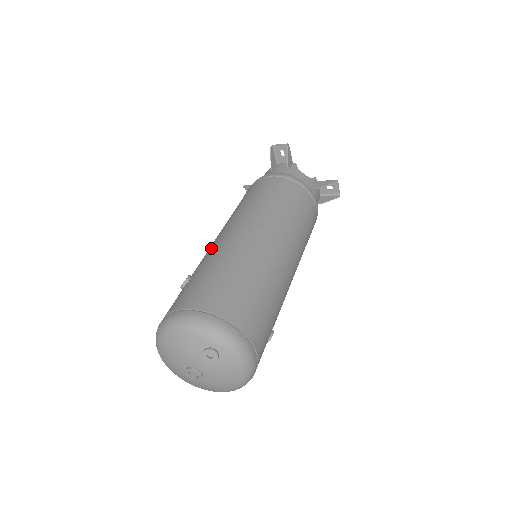
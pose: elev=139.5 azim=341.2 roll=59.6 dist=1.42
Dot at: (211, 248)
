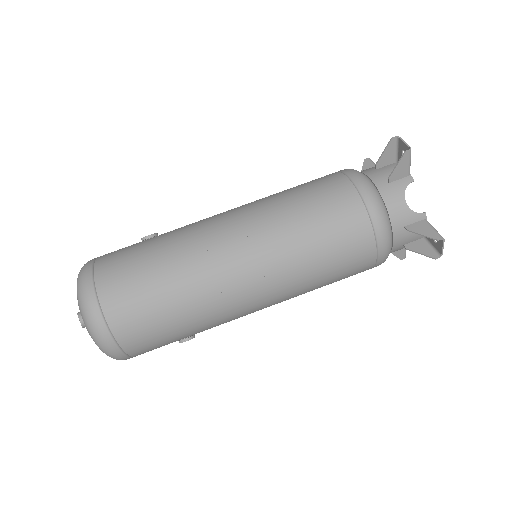
Dot at: occluded
